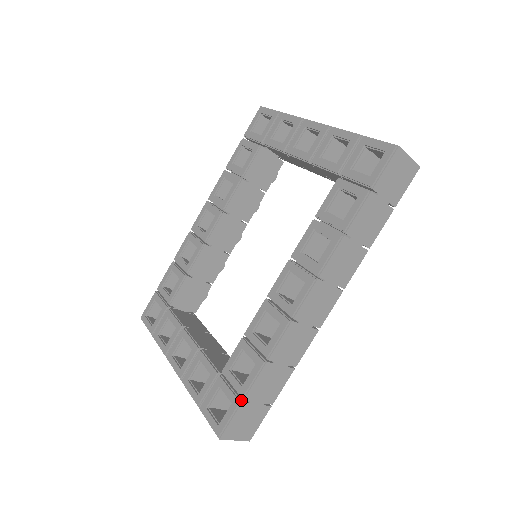
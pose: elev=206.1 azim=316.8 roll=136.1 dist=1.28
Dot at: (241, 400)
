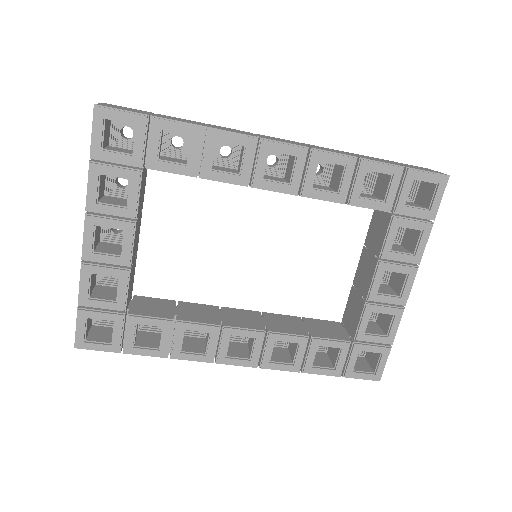
Dot at: occluded
